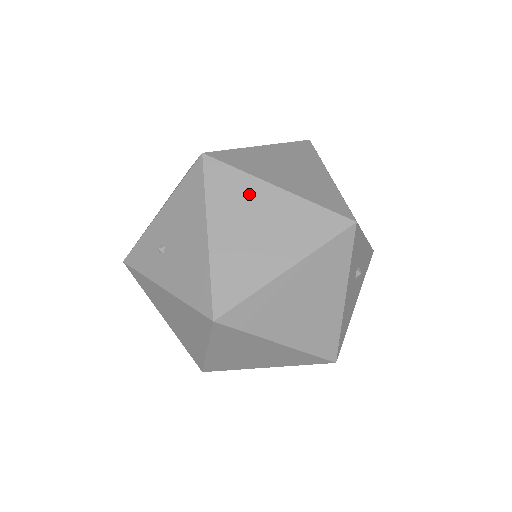
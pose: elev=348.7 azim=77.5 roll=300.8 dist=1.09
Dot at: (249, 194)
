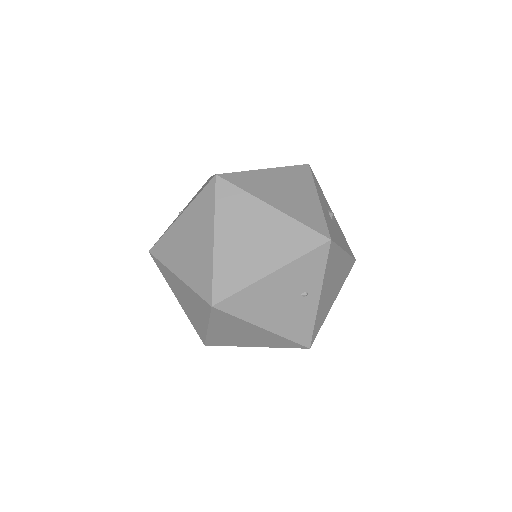
Dot at: occluded
